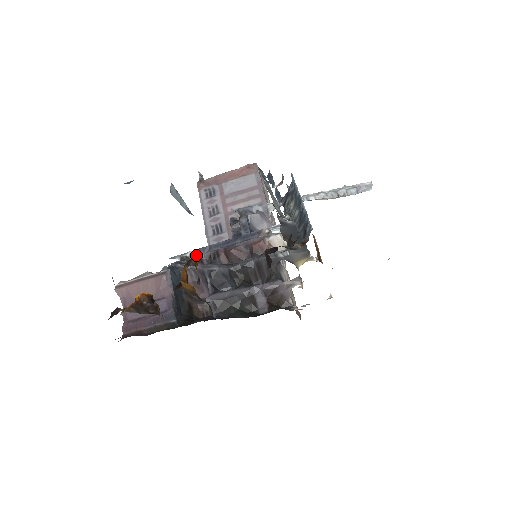
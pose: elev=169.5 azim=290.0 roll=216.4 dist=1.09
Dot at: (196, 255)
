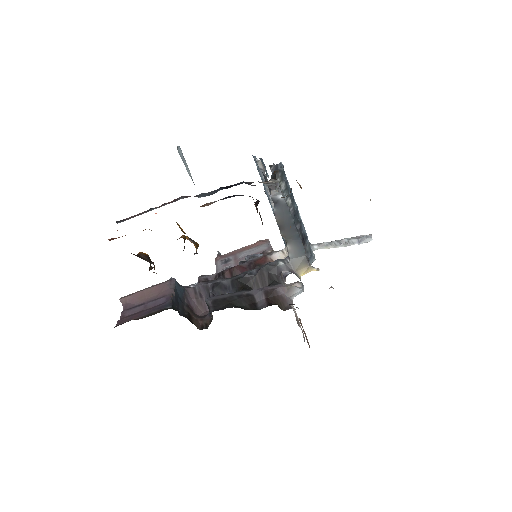
Dot at: (202, 277)
